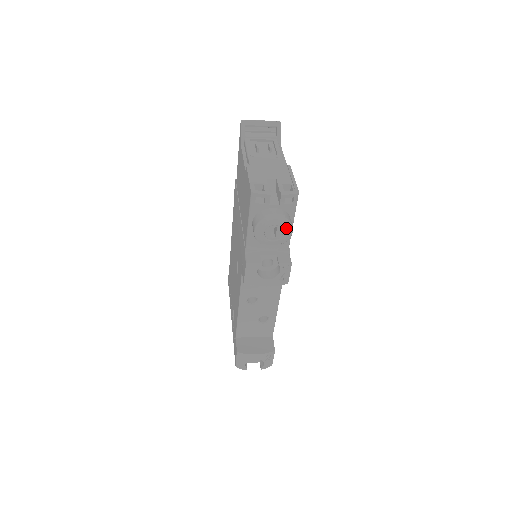
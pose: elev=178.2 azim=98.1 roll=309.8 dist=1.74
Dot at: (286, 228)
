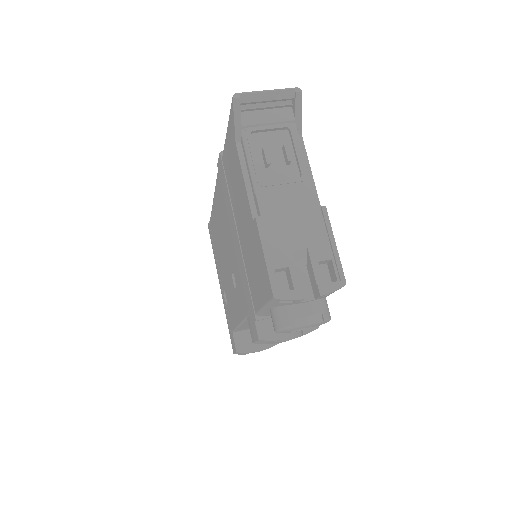
Dot at: occluded
